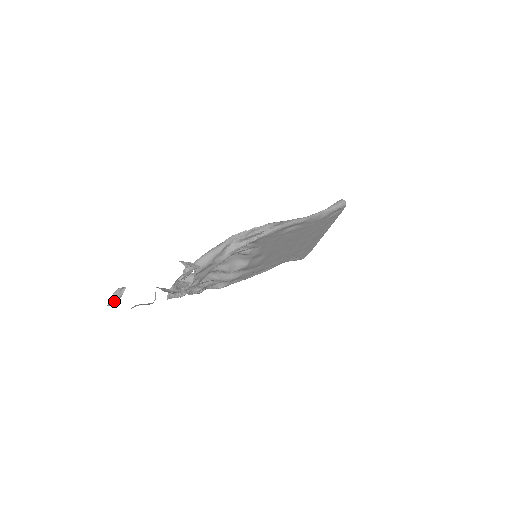
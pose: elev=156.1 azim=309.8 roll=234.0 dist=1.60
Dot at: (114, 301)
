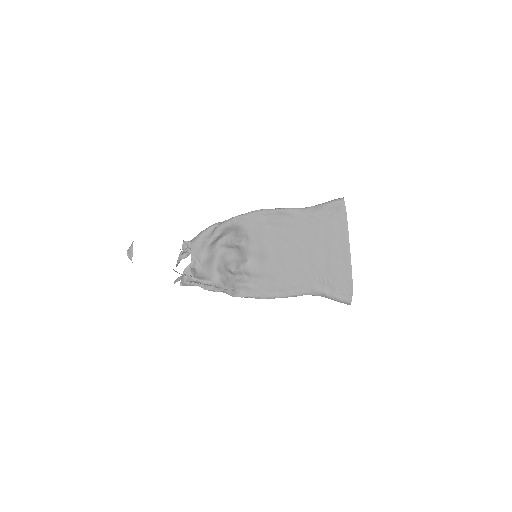
Dot at: (130, 252)
